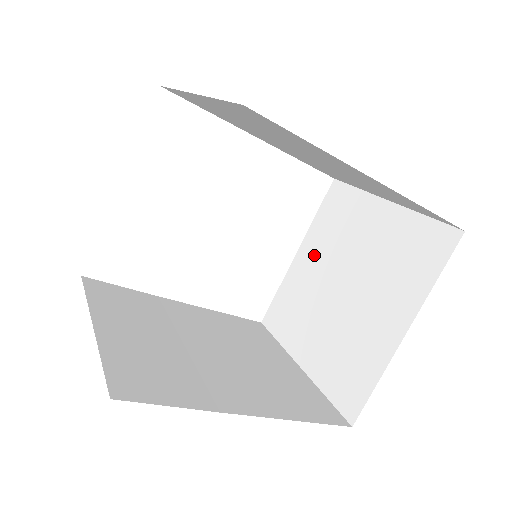
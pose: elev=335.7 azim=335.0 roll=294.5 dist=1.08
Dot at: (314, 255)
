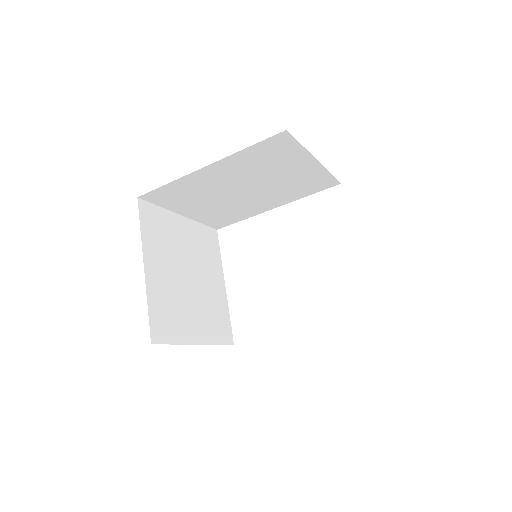
Dot at: occluded
